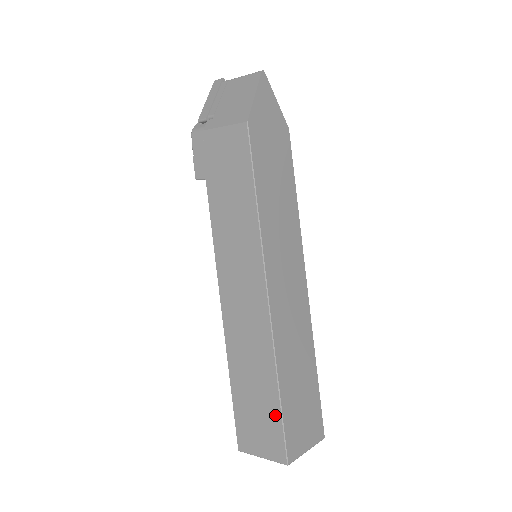
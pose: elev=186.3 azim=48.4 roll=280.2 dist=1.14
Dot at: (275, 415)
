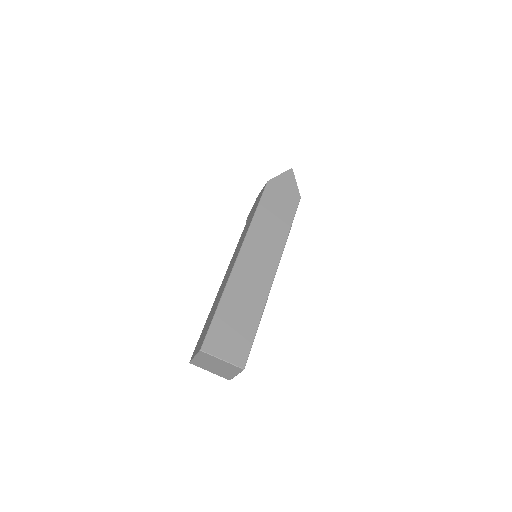
Dot at: occluded
